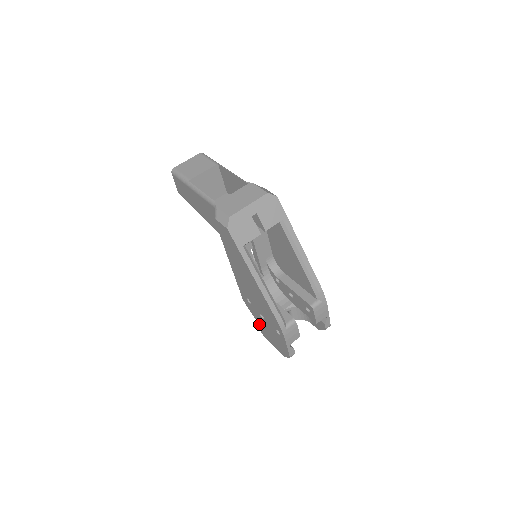
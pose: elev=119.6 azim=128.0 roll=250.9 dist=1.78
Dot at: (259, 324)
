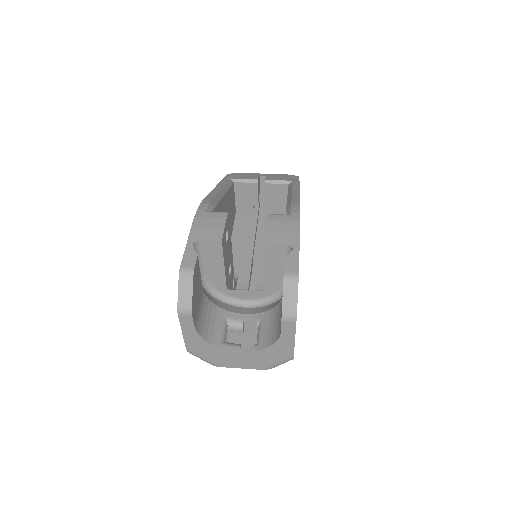
Dot at: occluded
